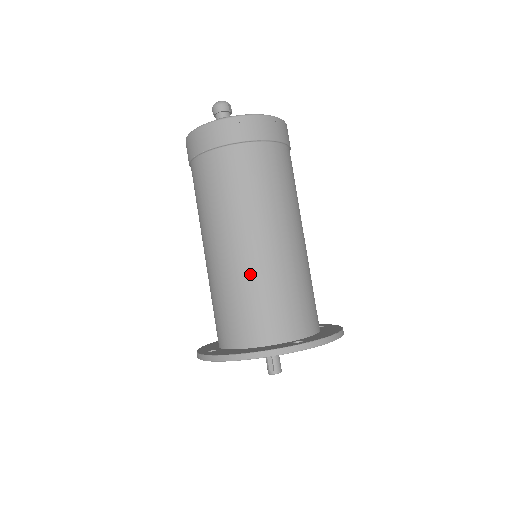
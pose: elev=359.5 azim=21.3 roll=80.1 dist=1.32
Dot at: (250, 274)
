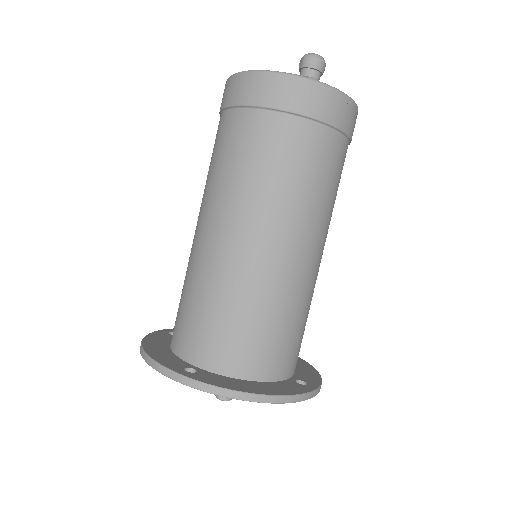
Dot at: (286, 292)
